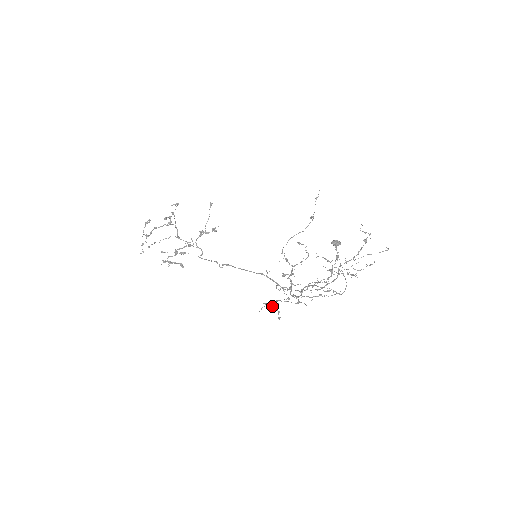
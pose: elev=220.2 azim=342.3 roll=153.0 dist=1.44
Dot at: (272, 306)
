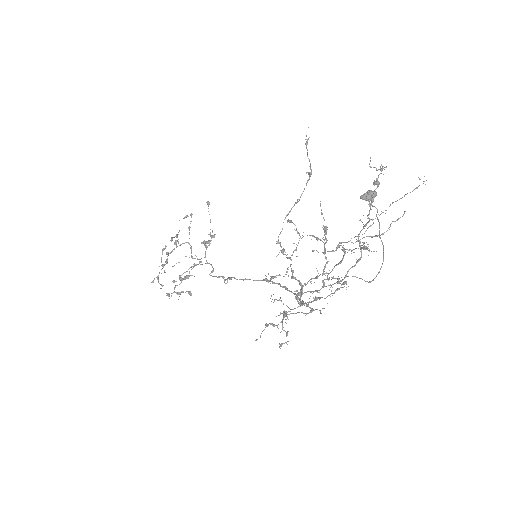
Dot at: occluded
